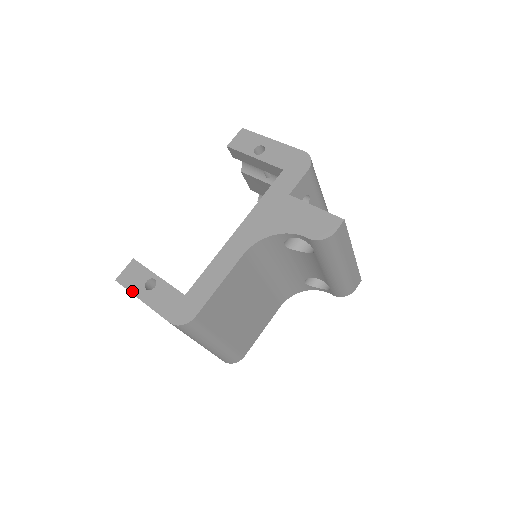
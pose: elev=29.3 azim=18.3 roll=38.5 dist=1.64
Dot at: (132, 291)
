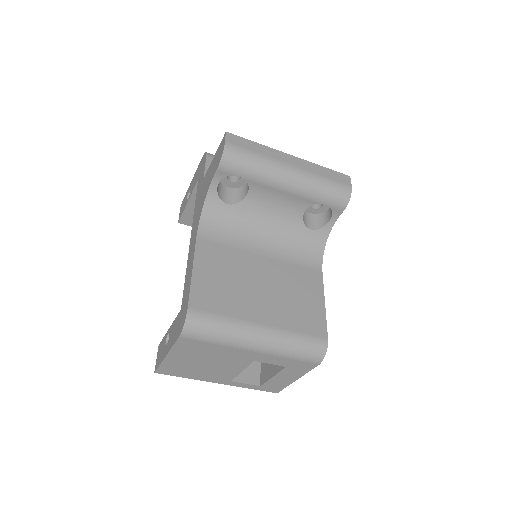
Dot at: (161, 361)
